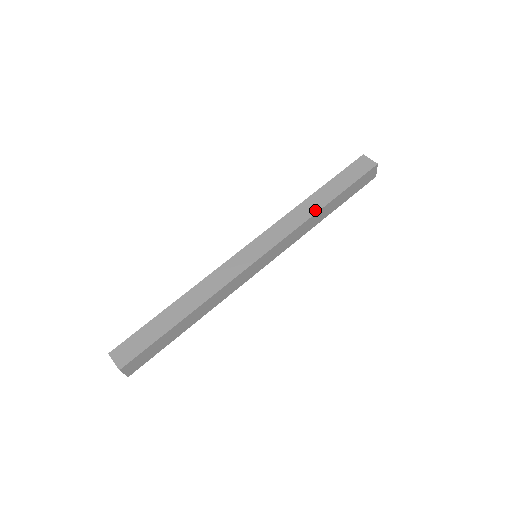
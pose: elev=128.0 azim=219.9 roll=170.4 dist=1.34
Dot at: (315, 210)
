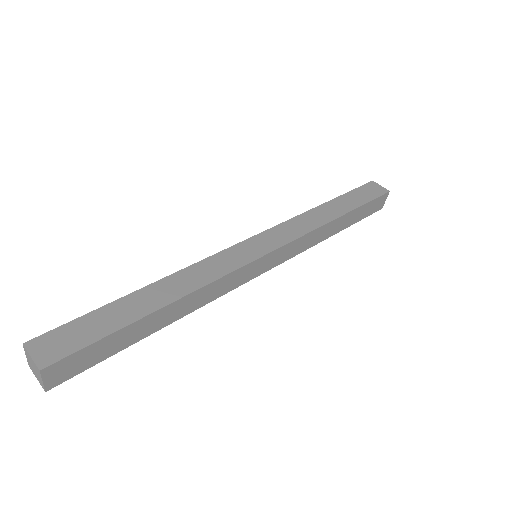
Dot at: (329, 218)
